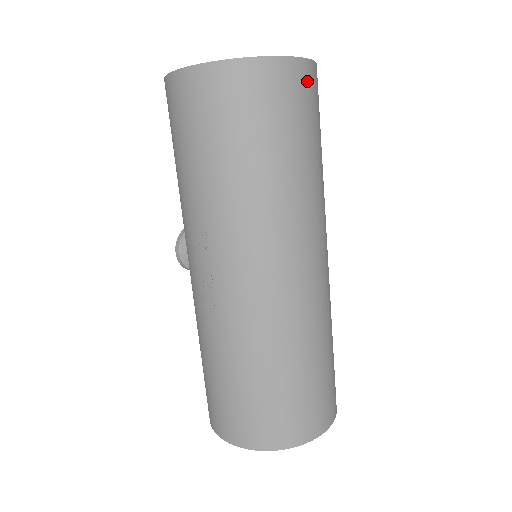
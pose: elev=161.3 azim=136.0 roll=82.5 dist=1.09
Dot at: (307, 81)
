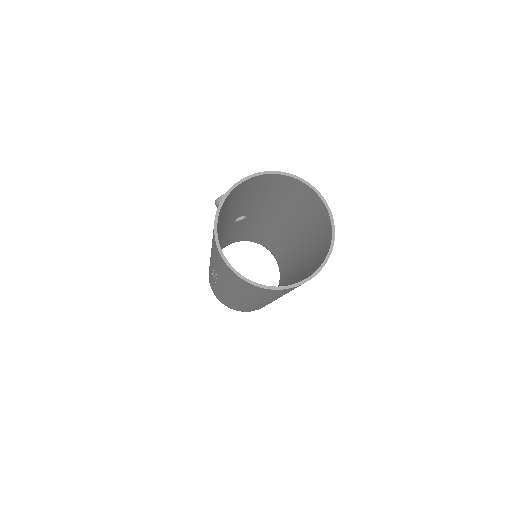
Dot at: occluded
